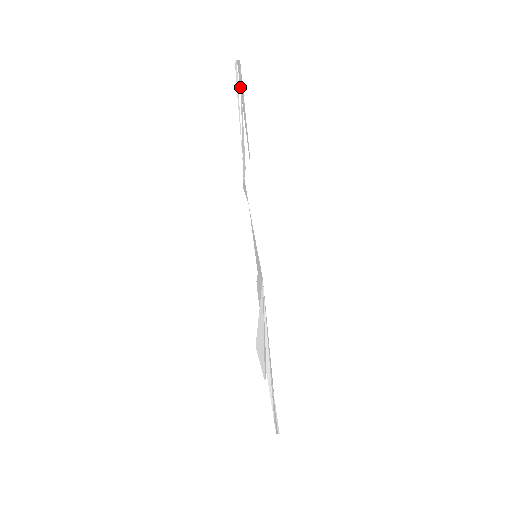
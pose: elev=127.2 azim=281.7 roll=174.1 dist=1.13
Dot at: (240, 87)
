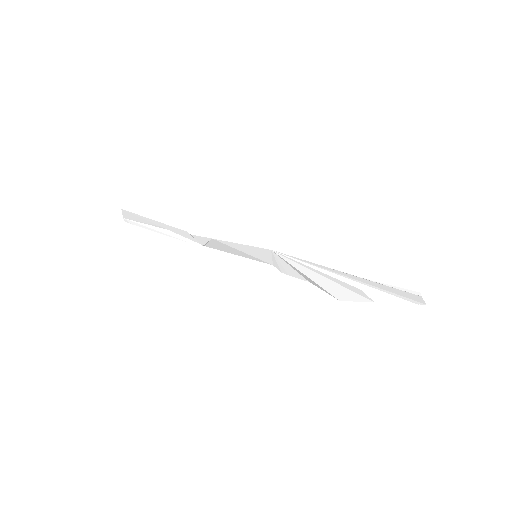
Dot at: (139, 222)
